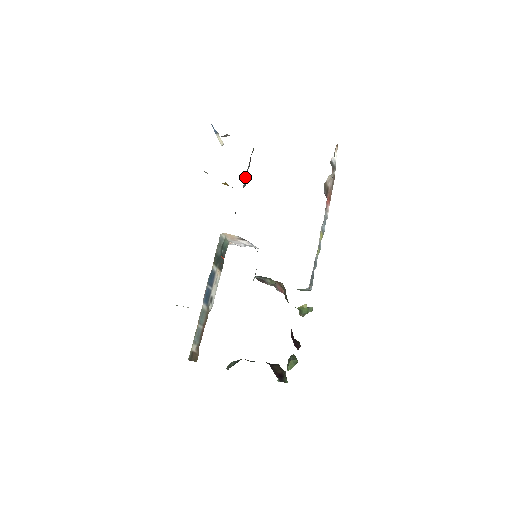
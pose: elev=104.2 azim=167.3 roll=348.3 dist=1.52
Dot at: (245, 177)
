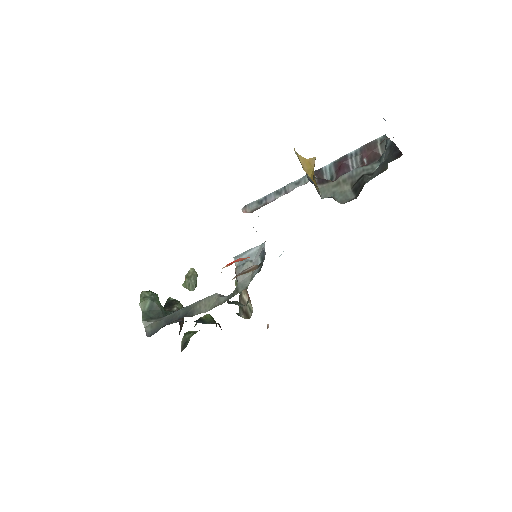
Dot at: (338, 164)
